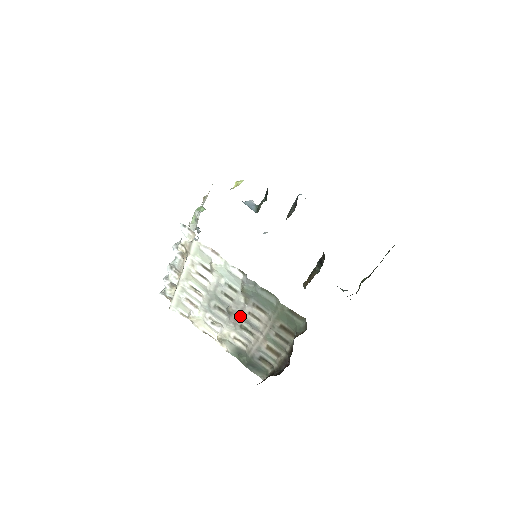
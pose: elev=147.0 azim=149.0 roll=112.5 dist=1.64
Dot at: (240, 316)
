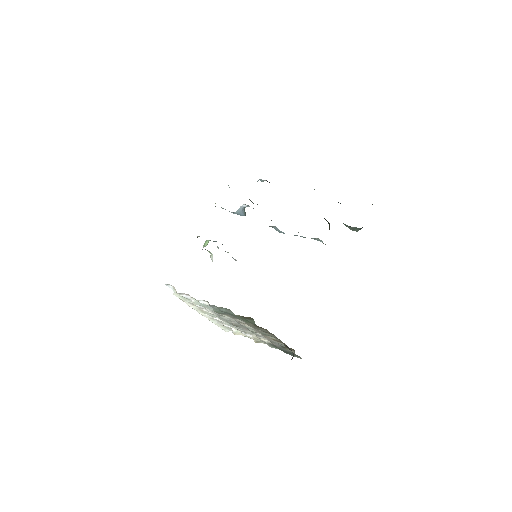
Dot at: occluded
